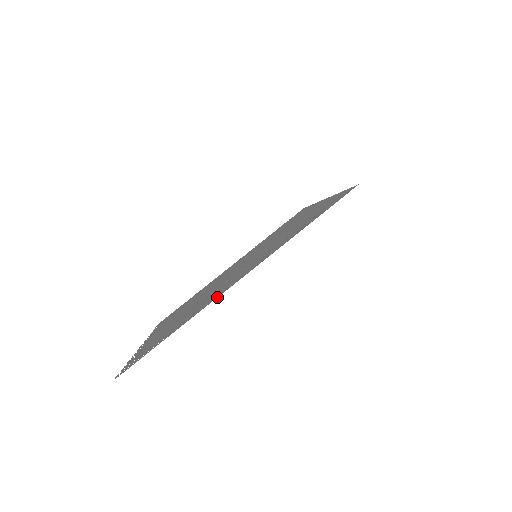
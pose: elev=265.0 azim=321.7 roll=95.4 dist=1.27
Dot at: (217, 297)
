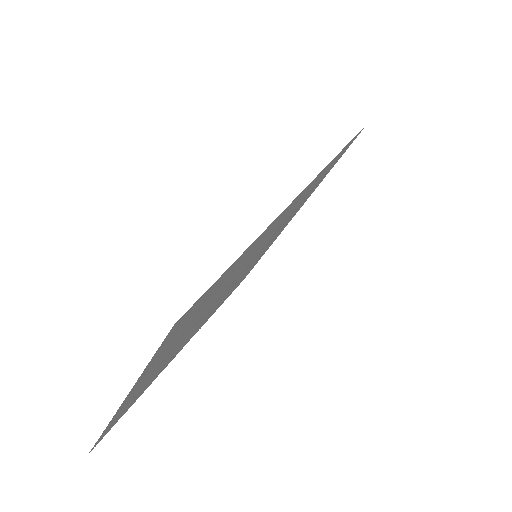
Dot at: (285, 209)
